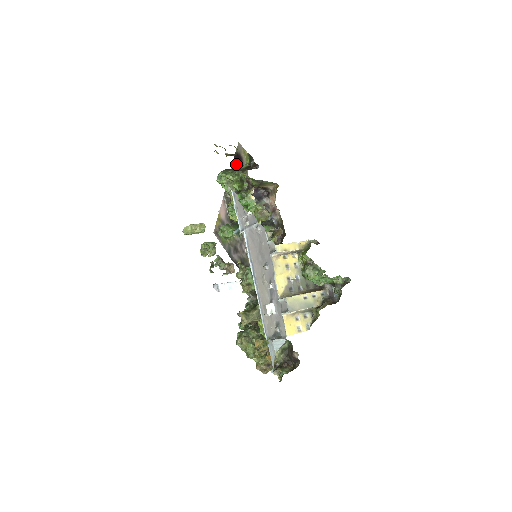
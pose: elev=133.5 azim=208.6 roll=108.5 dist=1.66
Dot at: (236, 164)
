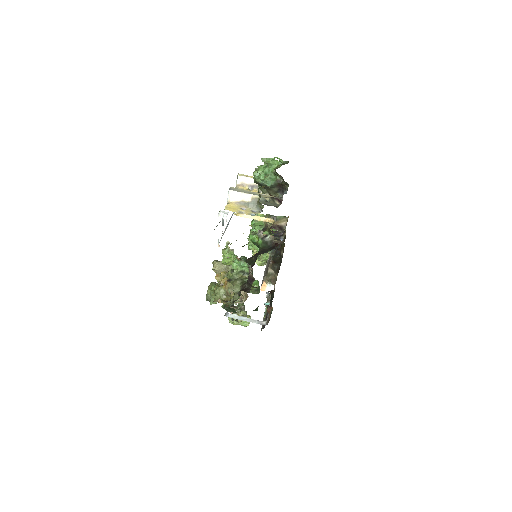
Dot at: occluded
